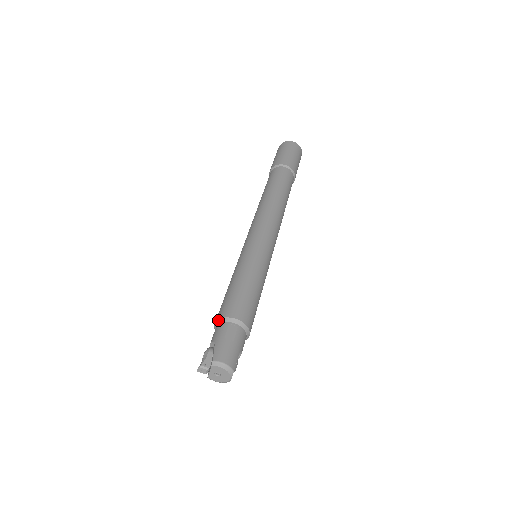
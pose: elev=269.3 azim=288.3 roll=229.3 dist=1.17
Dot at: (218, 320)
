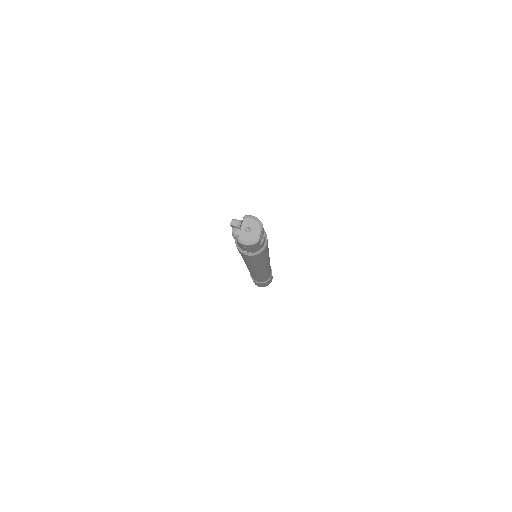
Dot at: occluded
